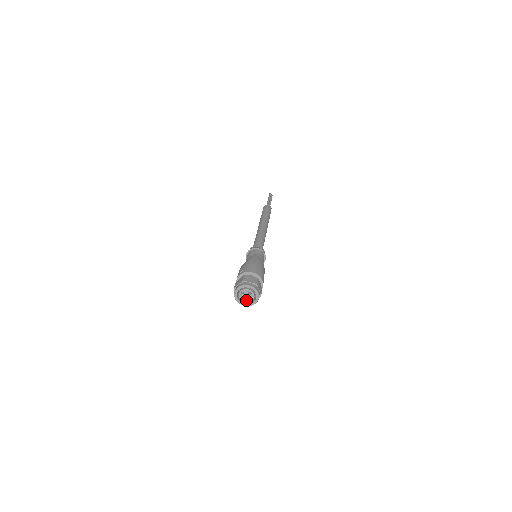
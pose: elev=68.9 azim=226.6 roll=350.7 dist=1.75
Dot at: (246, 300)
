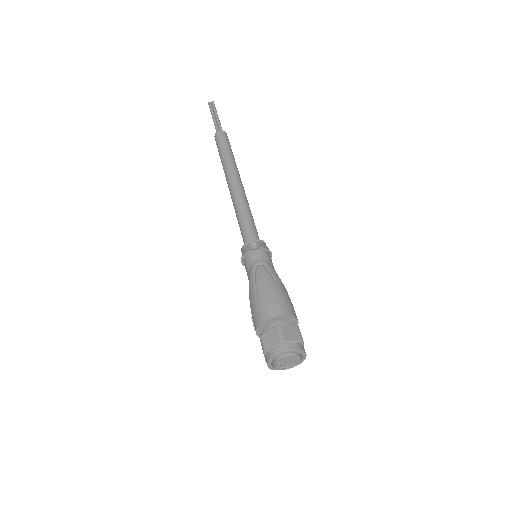
Dot at: (292, 362)
